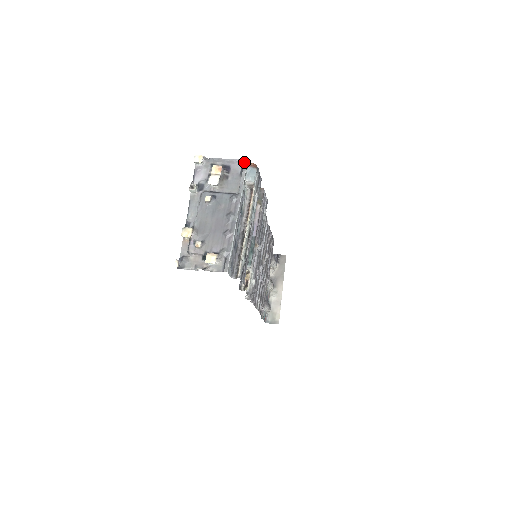
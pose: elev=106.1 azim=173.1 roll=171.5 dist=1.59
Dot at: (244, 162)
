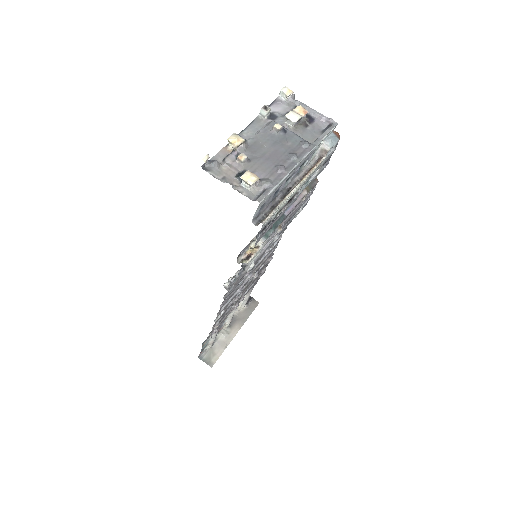
Dot at: (333, 123)
